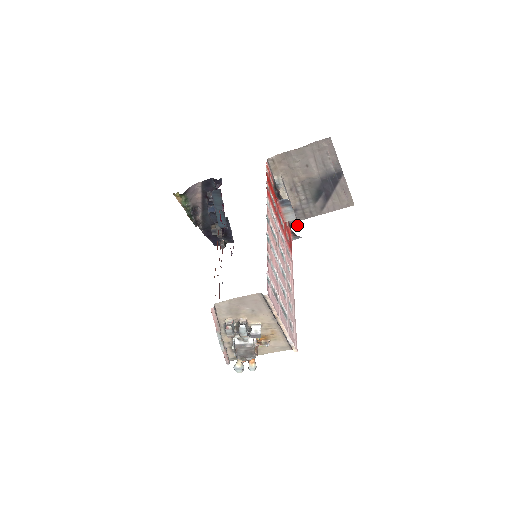
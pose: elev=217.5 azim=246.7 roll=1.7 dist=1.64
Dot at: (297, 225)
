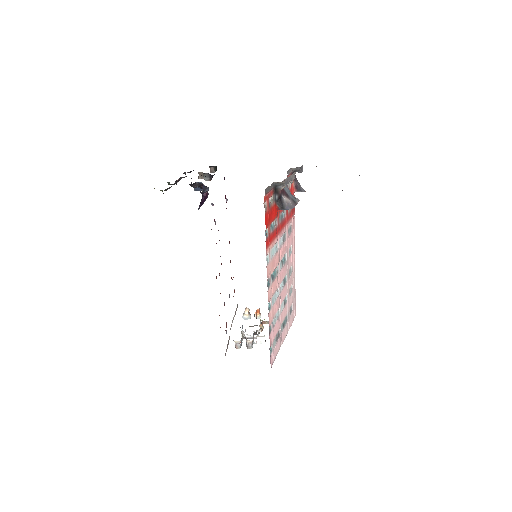
Dot at: (302, 171)
